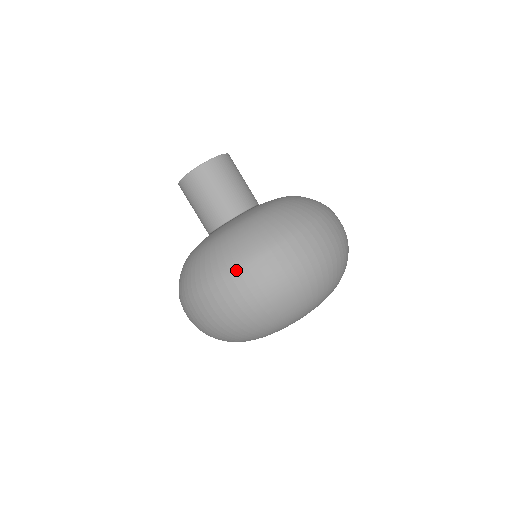
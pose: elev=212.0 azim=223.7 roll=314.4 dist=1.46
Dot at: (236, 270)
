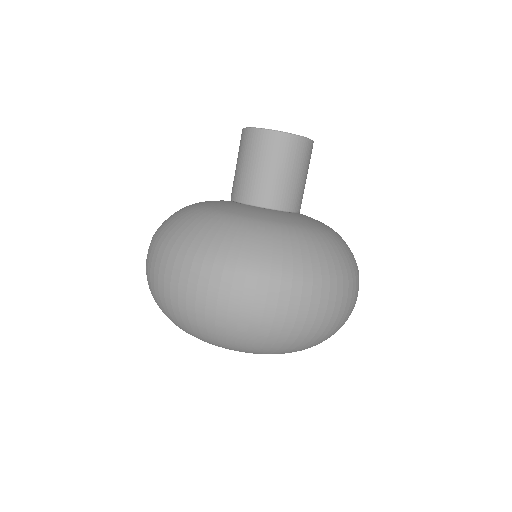
Dot at: (156, 244)
